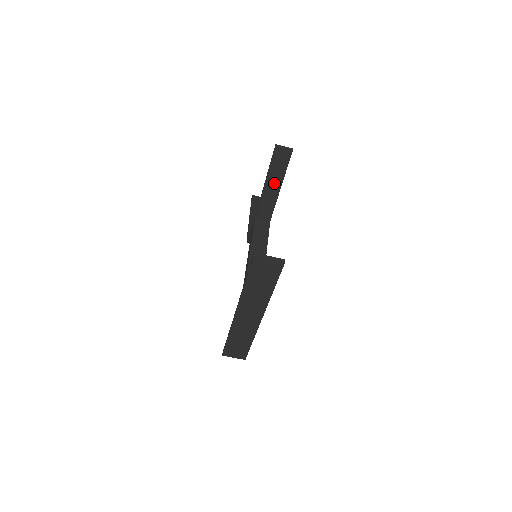
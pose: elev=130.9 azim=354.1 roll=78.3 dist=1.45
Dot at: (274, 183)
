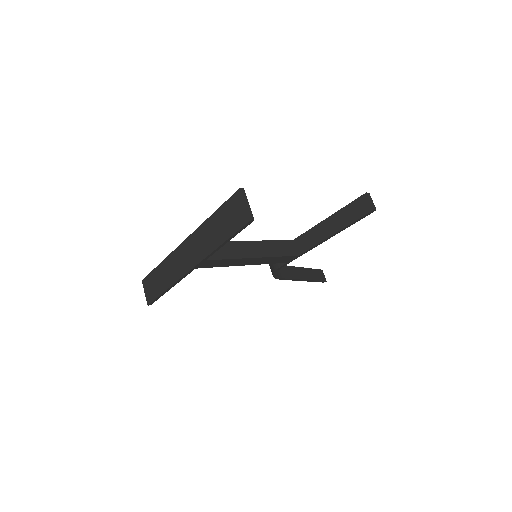
Dot at: (334, 224)
